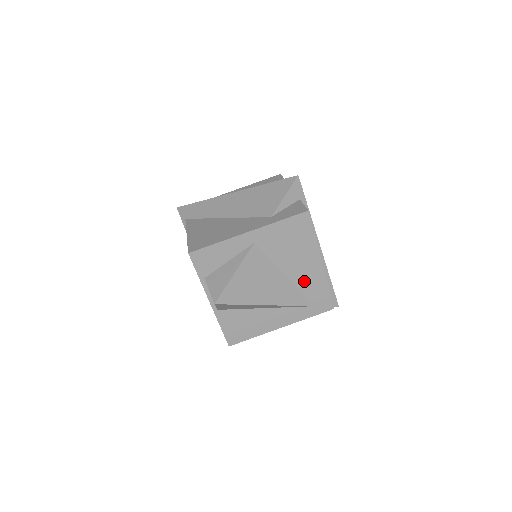
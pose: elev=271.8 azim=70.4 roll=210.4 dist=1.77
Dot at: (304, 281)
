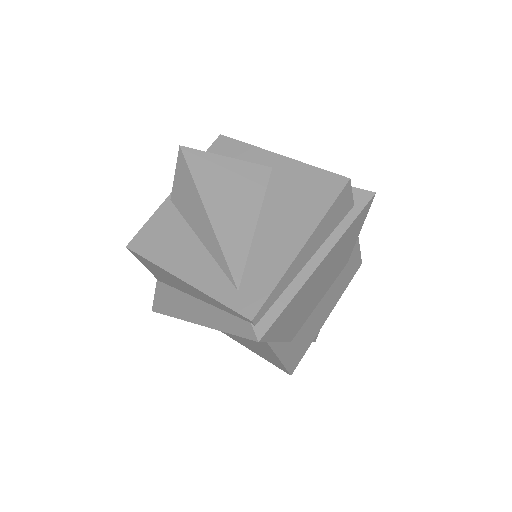
Dot at: (265, 249)
